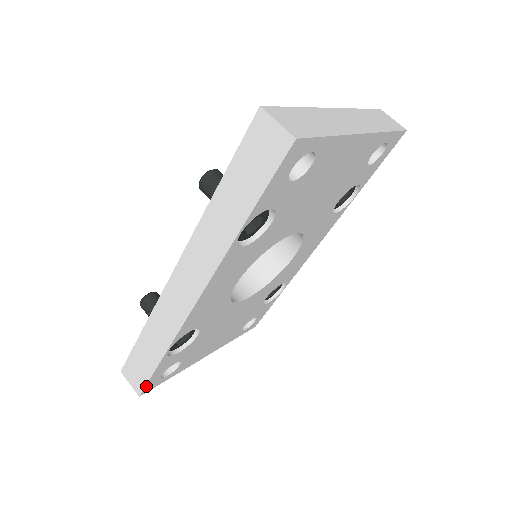
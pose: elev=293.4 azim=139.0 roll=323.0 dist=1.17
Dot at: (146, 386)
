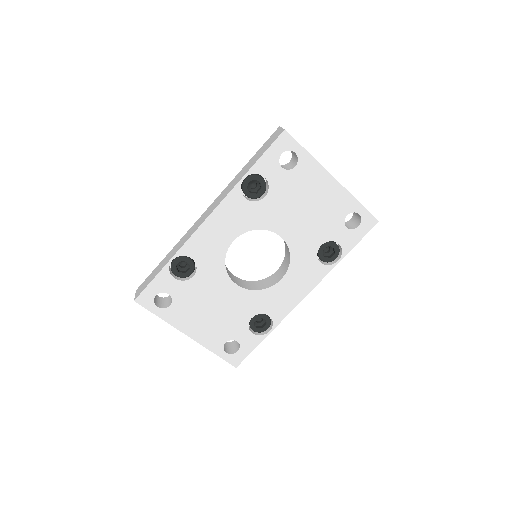
Dot at: (143, 292)
